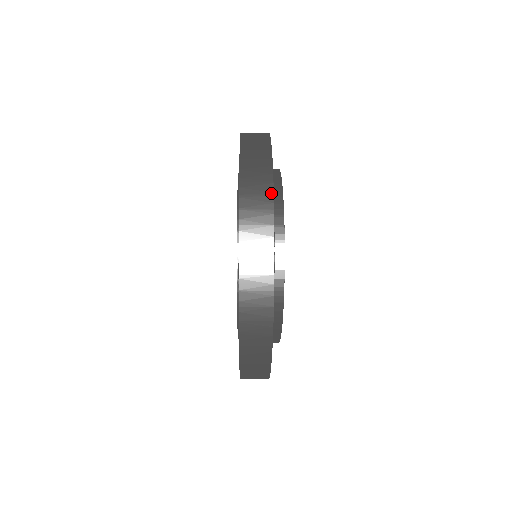
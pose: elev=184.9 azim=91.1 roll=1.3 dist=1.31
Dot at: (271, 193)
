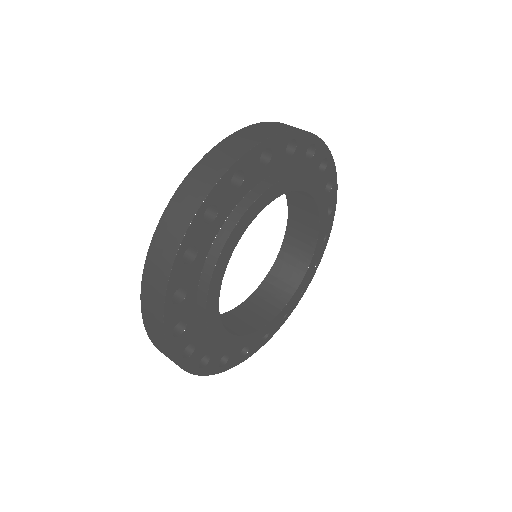
Dot at: (234, 160)
